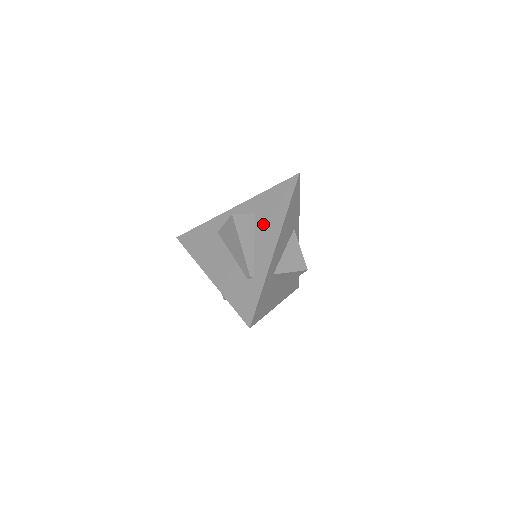
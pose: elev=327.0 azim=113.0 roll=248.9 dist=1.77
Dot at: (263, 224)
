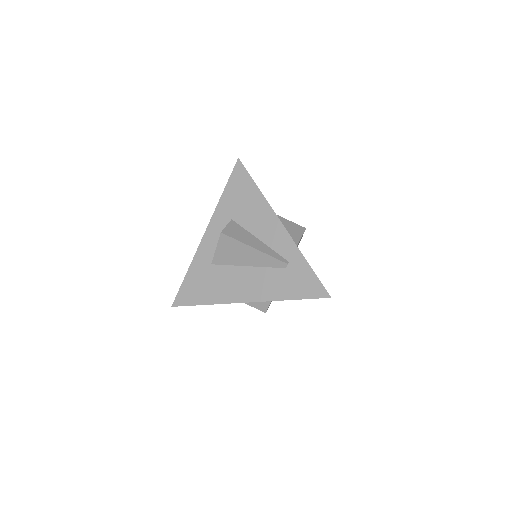
Dot at: (250, 220)
